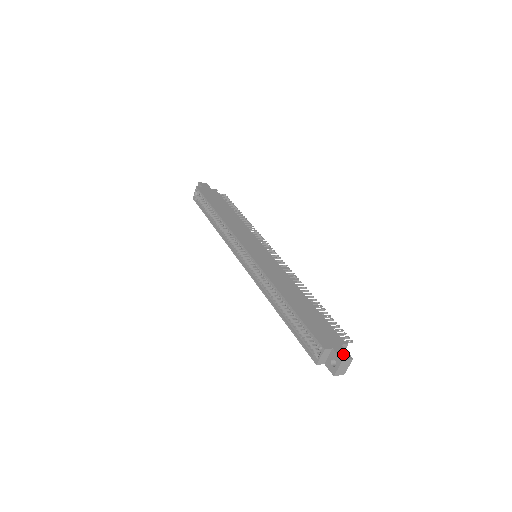
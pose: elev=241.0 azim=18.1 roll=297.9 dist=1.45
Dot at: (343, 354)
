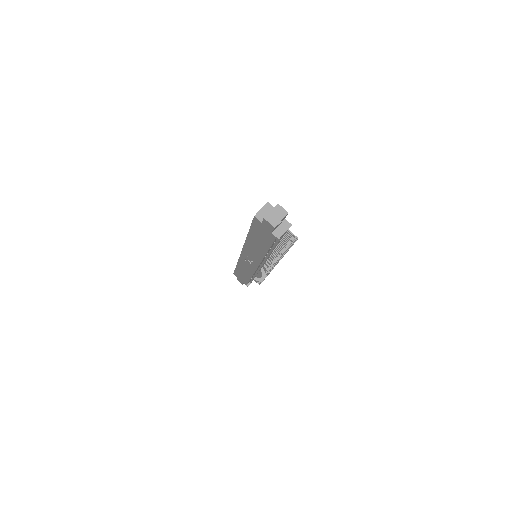
Dot at: occluded
